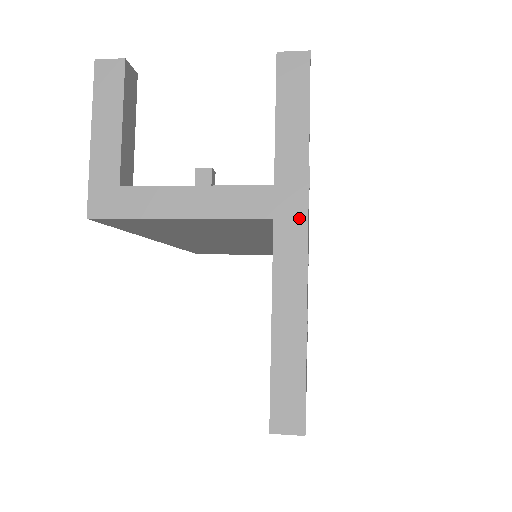
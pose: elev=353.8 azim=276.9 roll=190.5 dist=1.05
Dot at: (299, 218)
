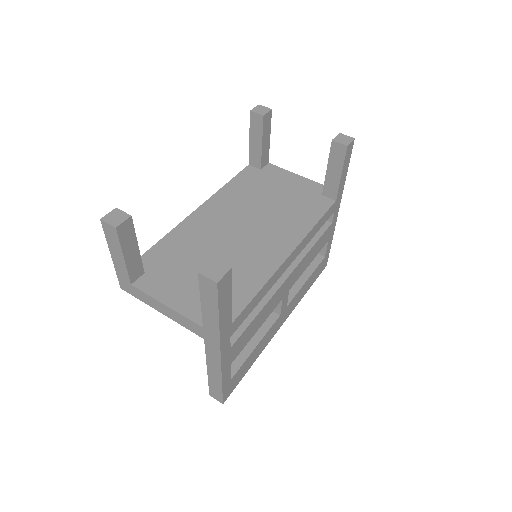
Dot at: (216, 346)
